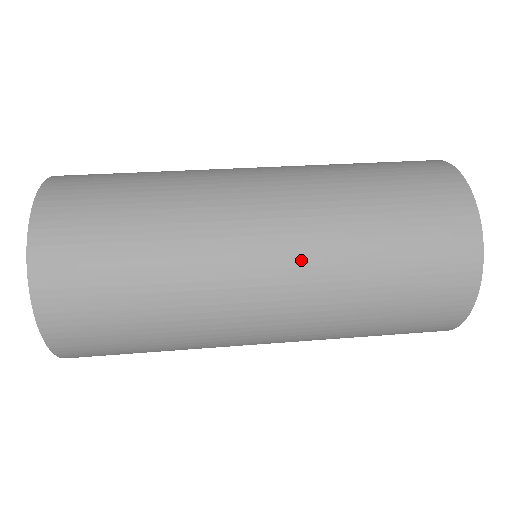
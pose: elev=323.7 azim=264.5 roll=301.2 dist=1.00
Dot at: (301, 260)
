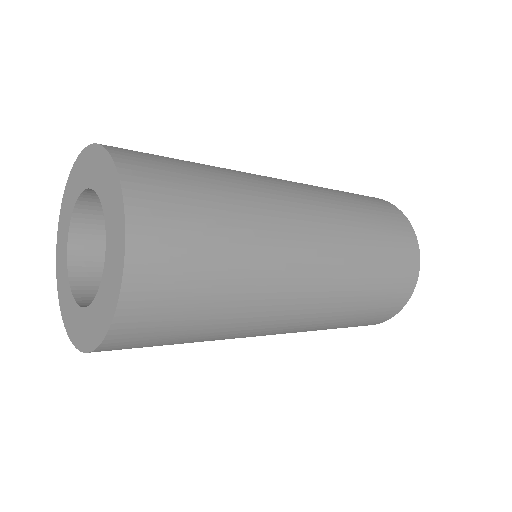
Dot at: (328, 218)
